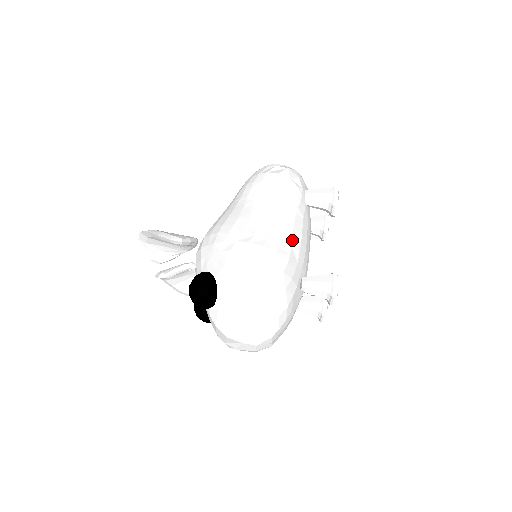
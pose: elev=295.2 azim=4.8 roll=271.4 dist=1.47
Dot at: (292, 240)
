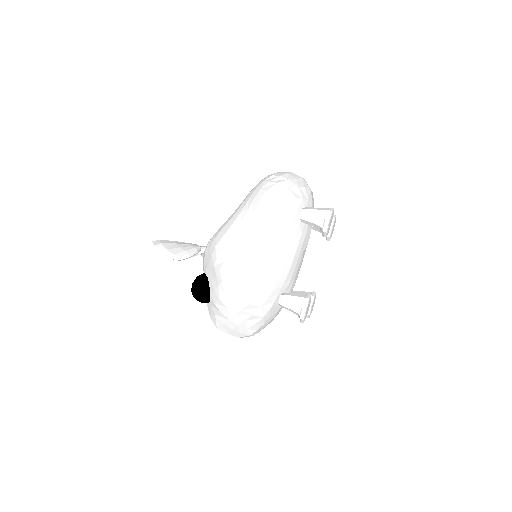
Dot at: (274, 264)
